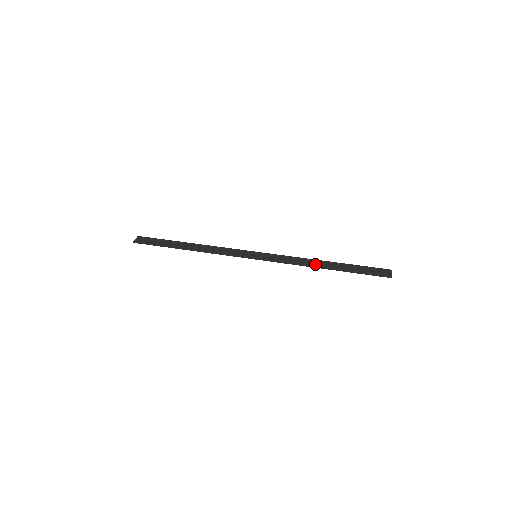
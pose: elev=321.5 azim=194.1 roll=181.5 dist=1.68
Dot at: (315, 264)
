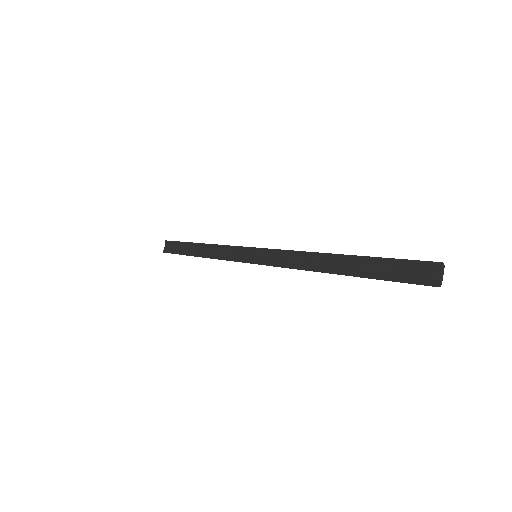
Dot at: (319, 265)
